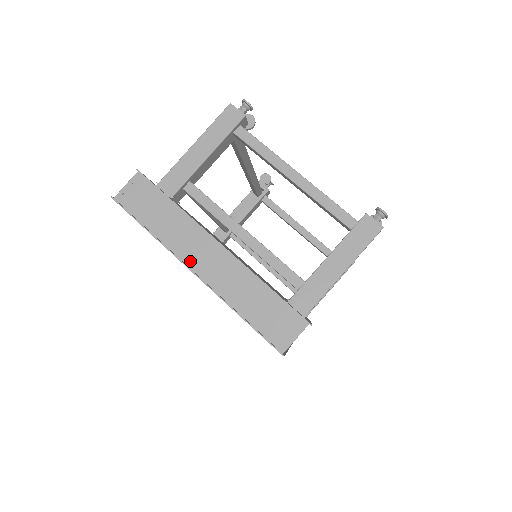
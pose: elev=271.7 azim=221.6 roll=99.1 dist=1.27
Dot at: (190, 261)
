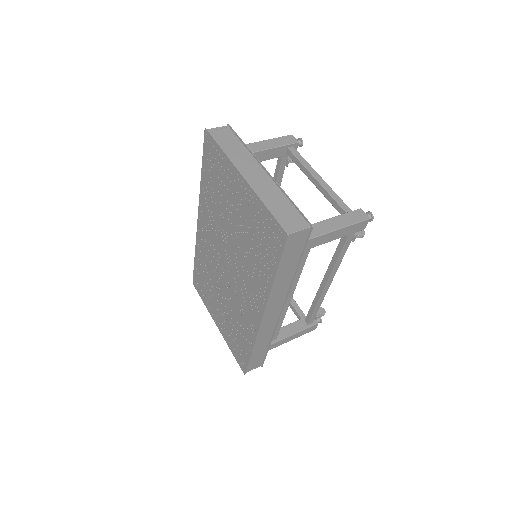
Dot at: (242, 171)
